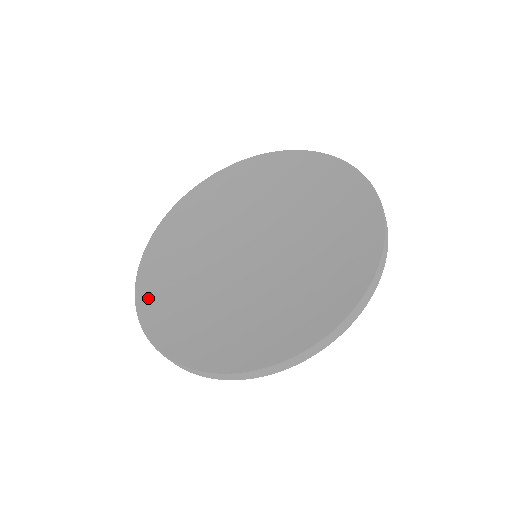
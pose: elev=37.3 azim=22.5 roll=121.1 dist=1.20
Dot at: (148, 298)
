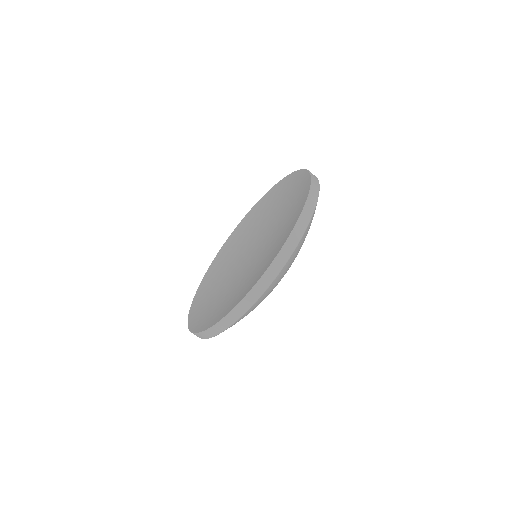
Dot at: (196, 322)
